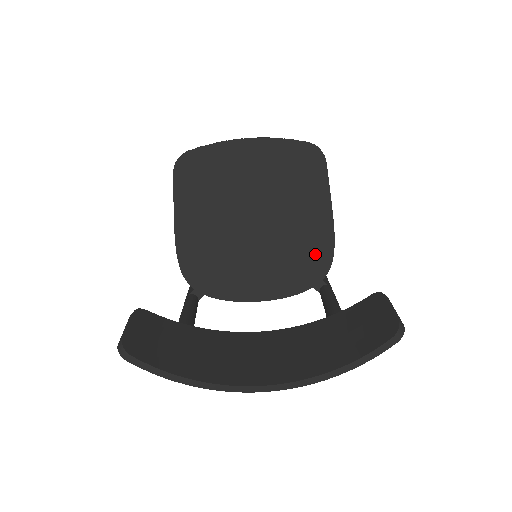
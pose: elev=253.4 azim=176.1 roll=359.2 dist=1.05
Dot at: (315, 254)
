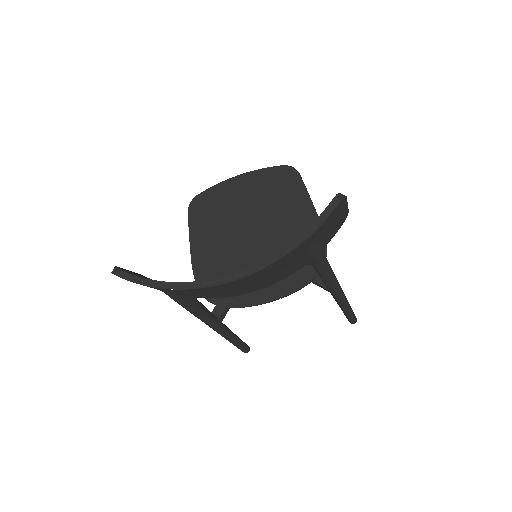
Dot at: occluded
